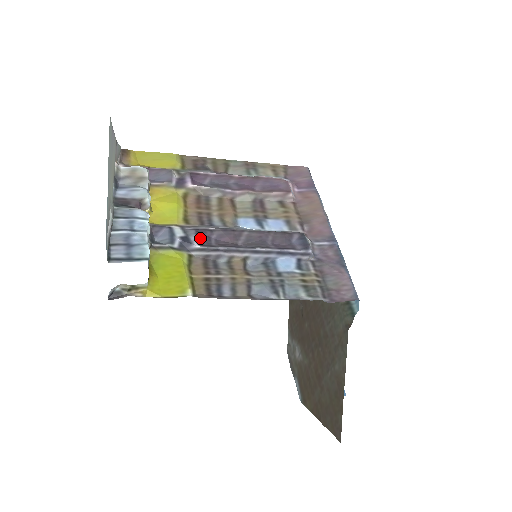
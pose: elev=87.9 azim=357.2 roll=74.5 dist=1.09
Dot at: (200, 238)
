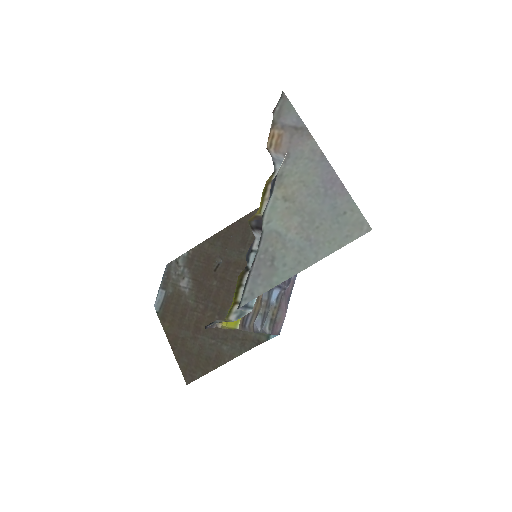
Dot at: occluded
